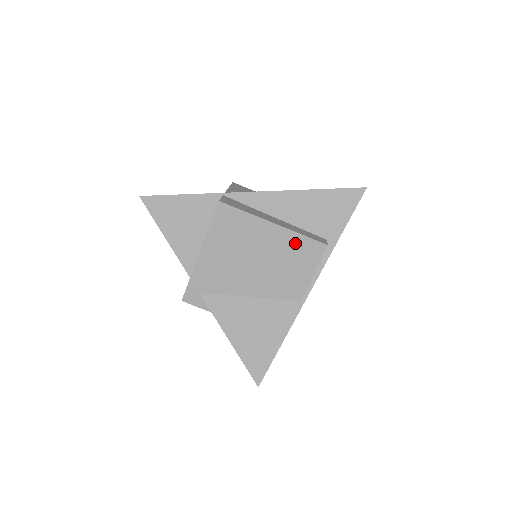
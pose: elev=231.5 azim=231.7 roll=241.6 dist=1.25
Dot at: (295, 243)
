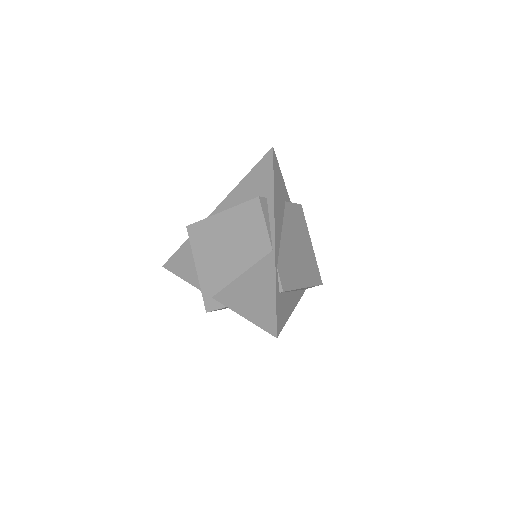
Dot at: (240, 213)
